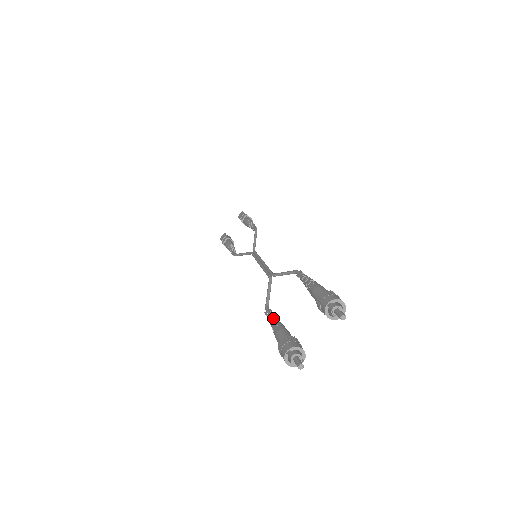
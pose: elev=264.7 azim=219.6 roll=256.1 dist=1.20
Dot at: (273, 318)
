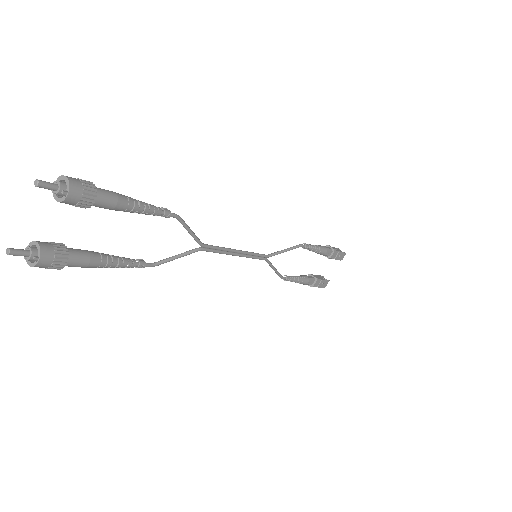
Dot at: (116, 256)
